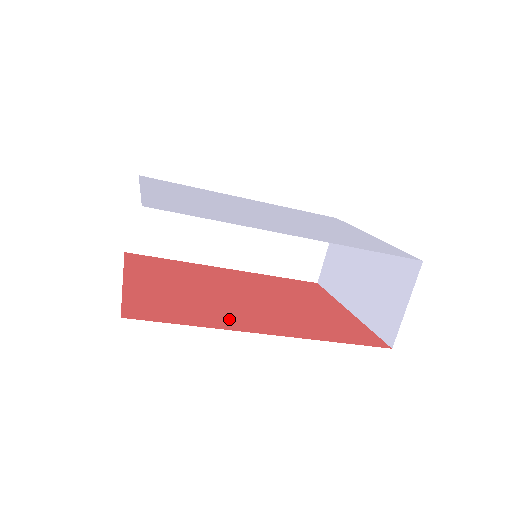
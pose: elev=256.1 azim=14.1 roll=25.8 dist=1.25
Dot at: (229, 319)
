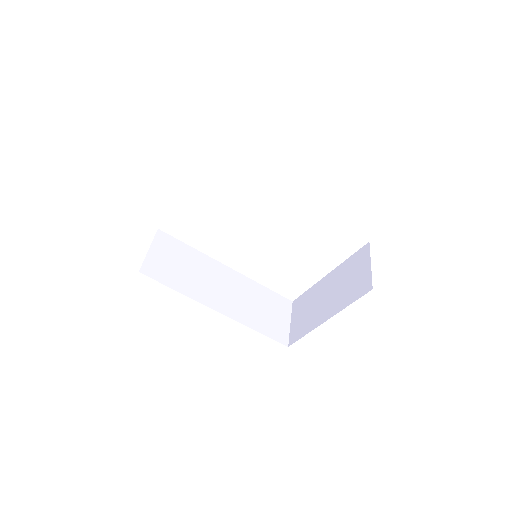
Dot at: occluded
